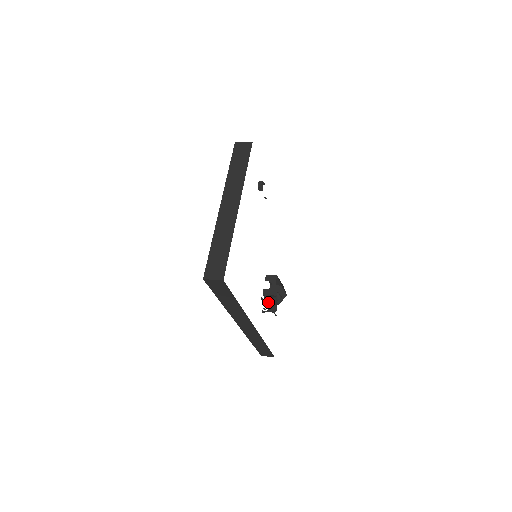
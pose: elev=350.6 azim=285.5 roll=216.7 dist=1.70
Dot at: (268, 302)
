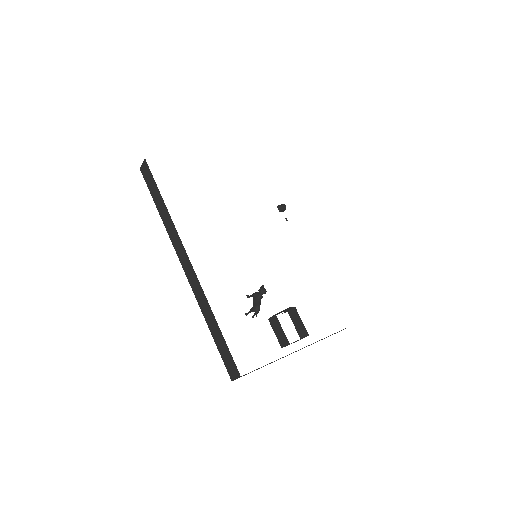
Dot at: (280, 342)
